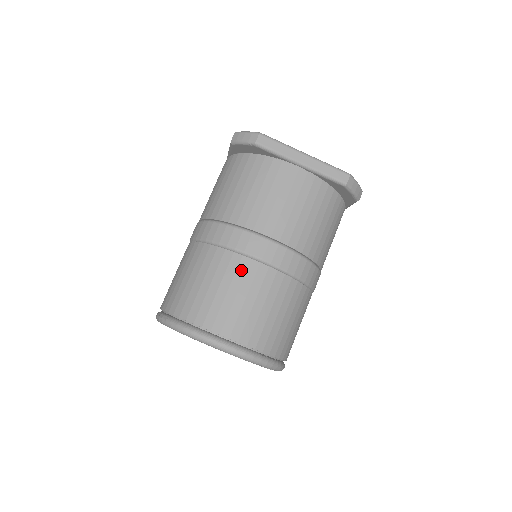
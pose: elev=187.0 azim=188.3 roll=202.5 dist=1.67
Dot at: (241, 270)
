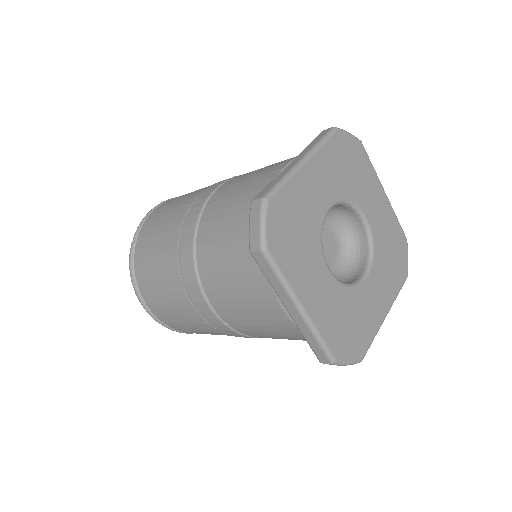
Dot at: (179, 297)
